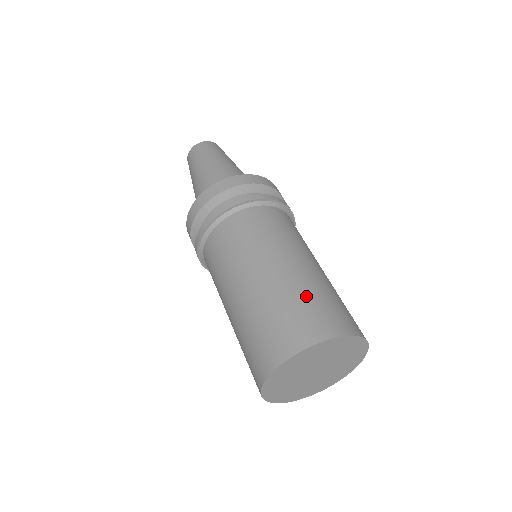
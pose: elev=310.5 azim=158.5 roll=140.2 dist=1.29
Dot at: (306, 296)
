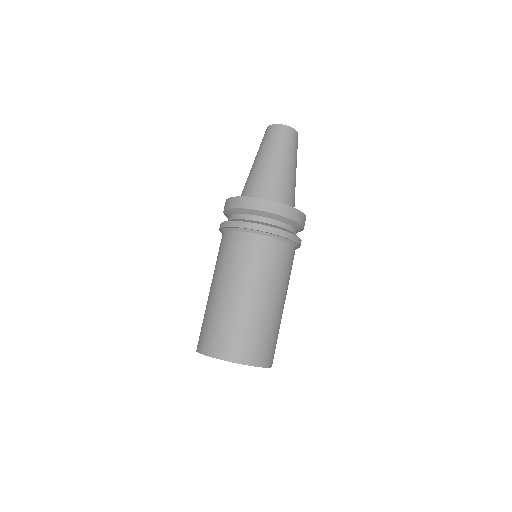
Dot at: (249, 329)
